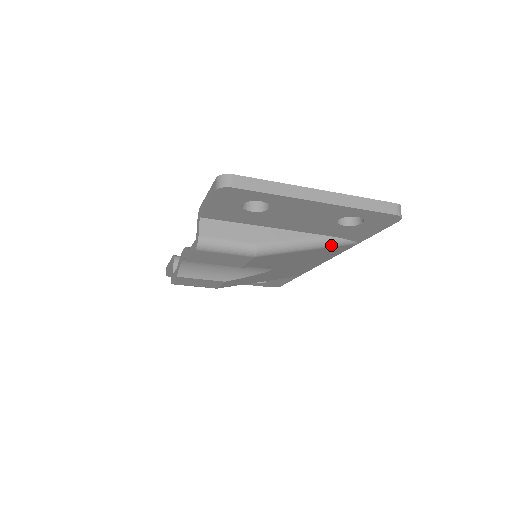
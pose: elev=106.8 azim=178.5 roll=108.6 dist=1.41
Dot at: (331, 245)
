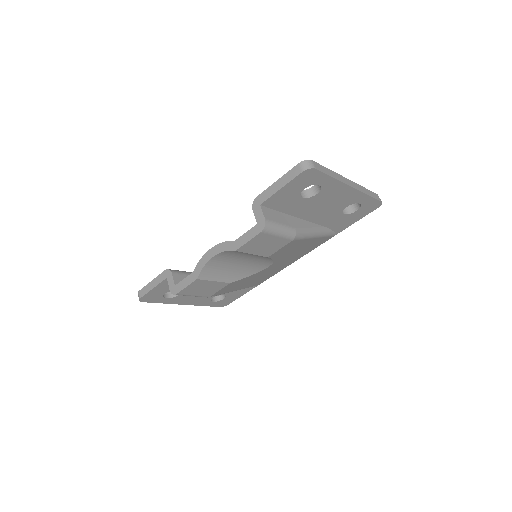
Dot at: (325, 235)
